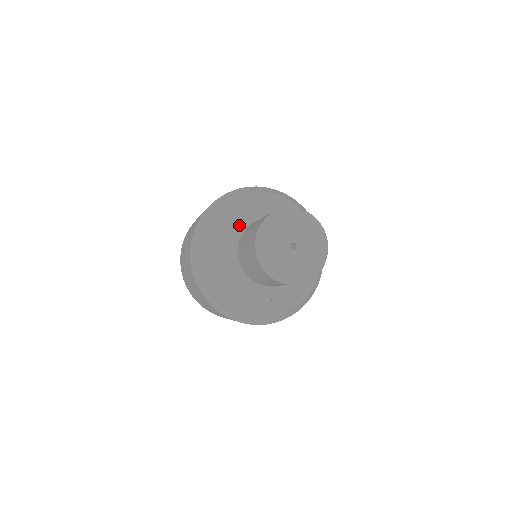
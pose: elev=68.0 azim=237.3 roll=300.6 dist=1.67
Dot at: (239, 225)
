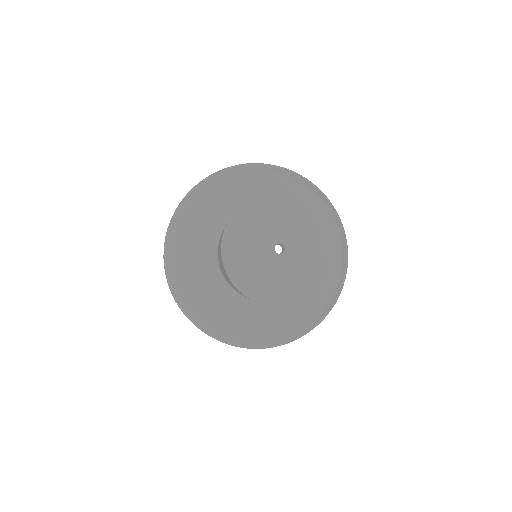
Dot at: (246, 200)
